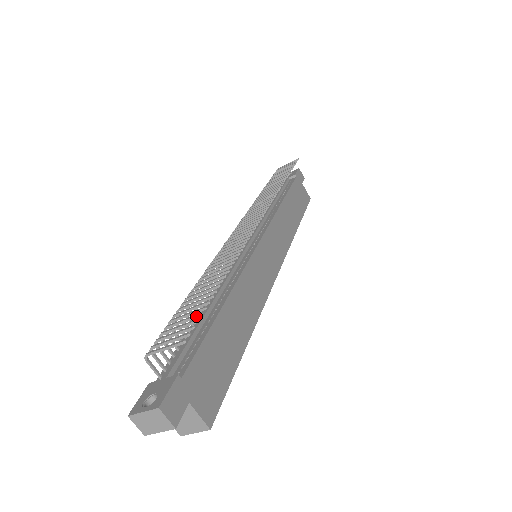
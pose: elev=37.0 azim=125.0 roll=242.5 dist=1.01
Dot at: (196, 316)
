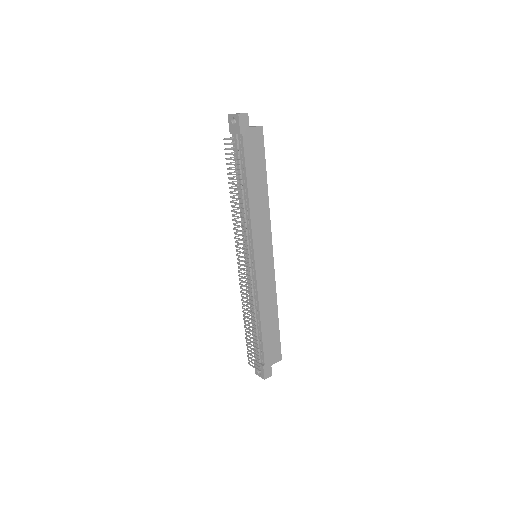
Dot at: occluded
